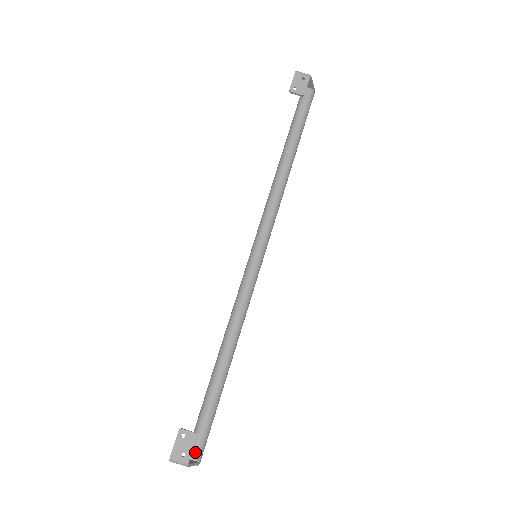
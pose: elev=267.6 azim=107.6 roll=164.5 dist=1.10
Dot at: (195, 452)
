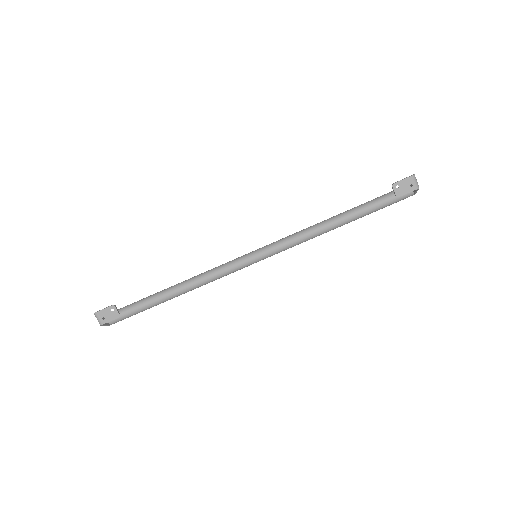
Dot at: occluded
